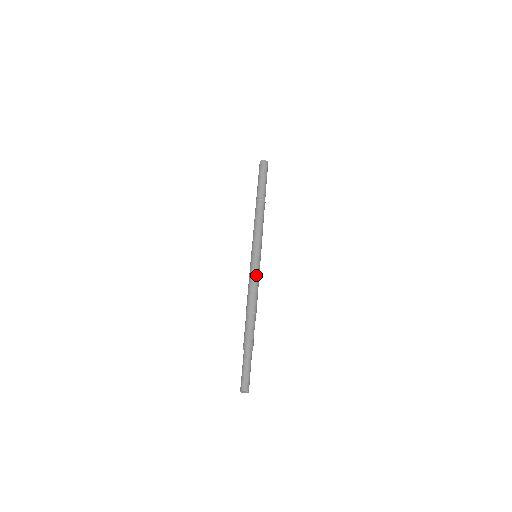
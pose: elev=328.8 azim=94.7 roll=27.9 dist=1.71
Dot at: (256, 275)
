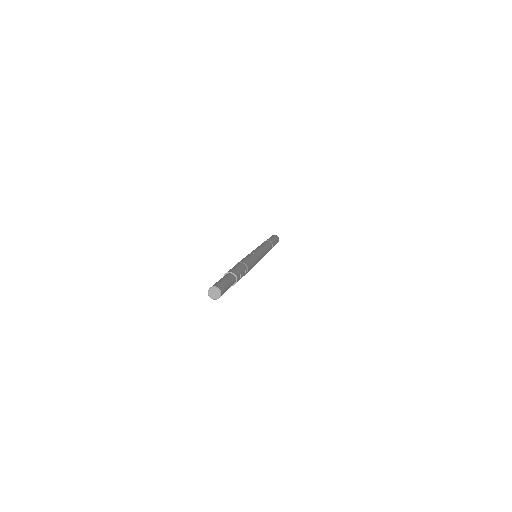
Dot at: (254, 255)
